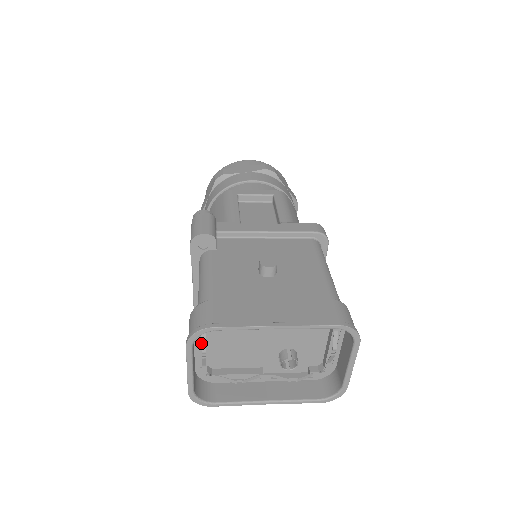
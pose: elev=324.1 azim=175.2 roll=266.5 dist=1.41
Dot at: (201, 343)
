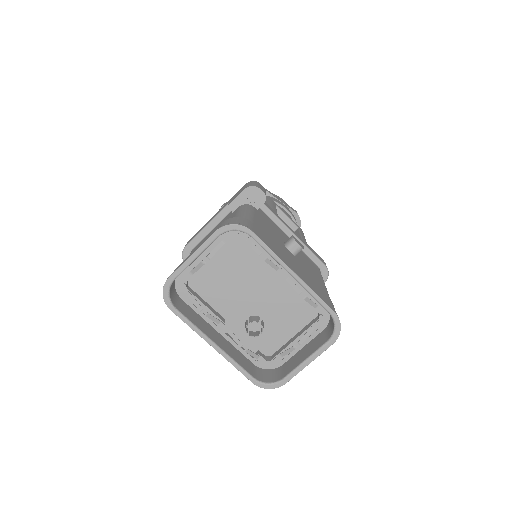
Dot at: (211, 250)
